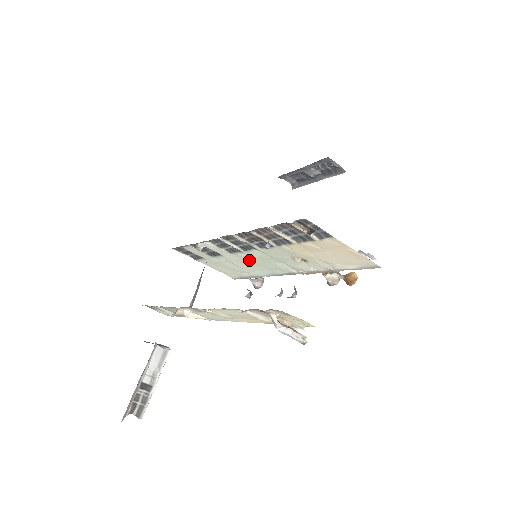
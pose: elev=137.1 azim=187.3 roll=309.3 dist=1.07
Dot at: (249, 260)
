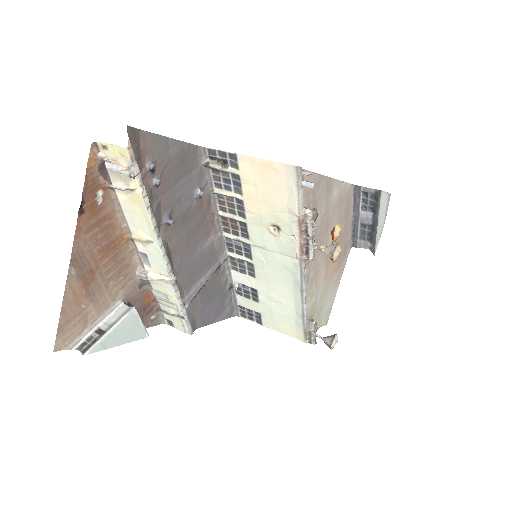
Dot at: (270, 278)
